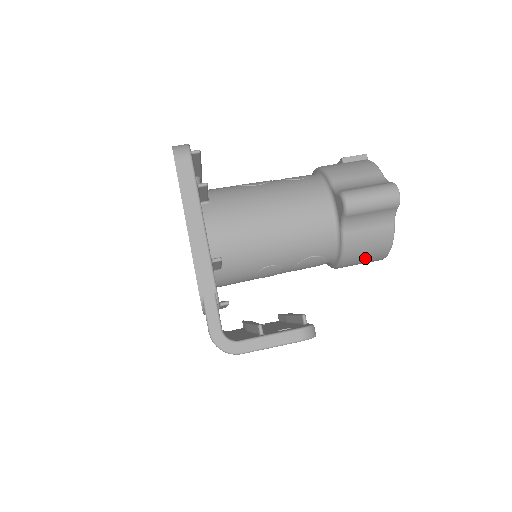
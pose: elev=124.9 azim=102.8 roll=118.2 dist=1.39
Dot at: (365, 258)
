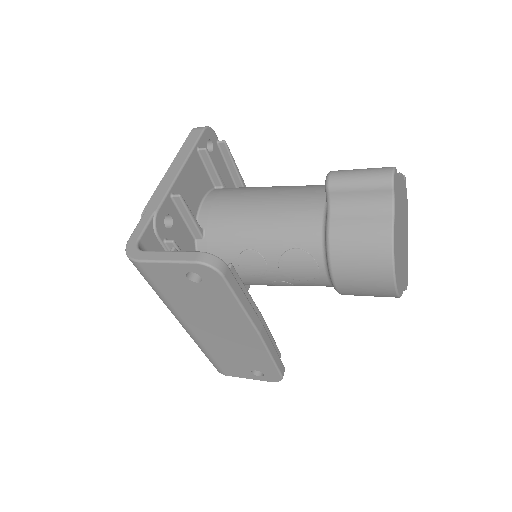
Dot at: (361, 265)
